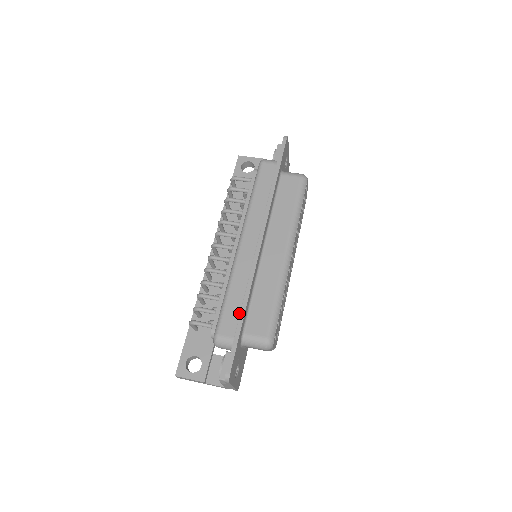
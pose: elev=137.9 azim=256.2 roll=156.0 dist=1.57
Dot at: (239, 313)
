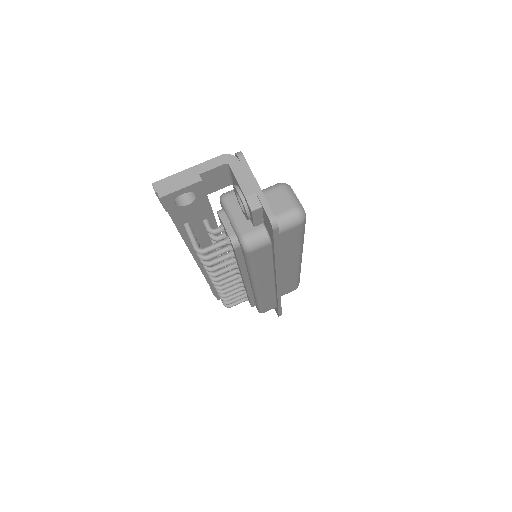
Dot at: (275, 303)
